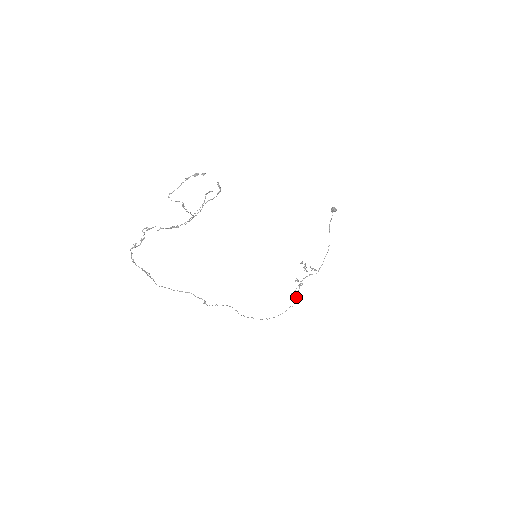
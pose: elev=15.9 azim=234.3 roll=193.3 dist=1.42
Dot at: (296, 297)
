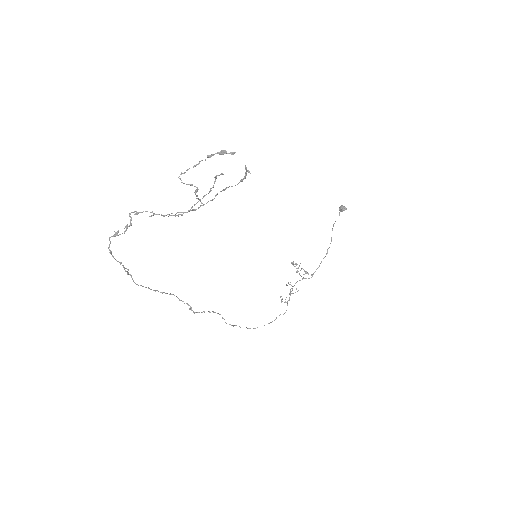
Dot at: (287, 304)
